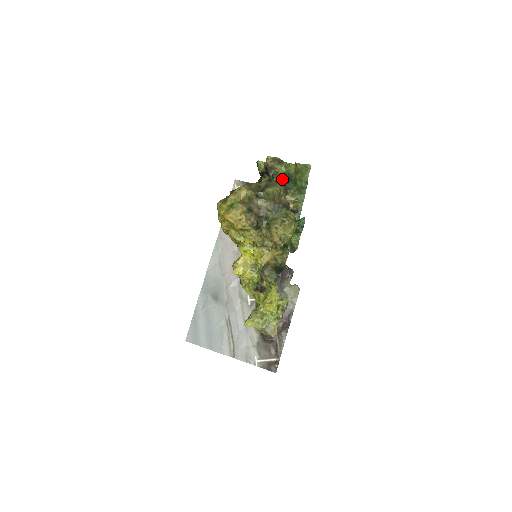
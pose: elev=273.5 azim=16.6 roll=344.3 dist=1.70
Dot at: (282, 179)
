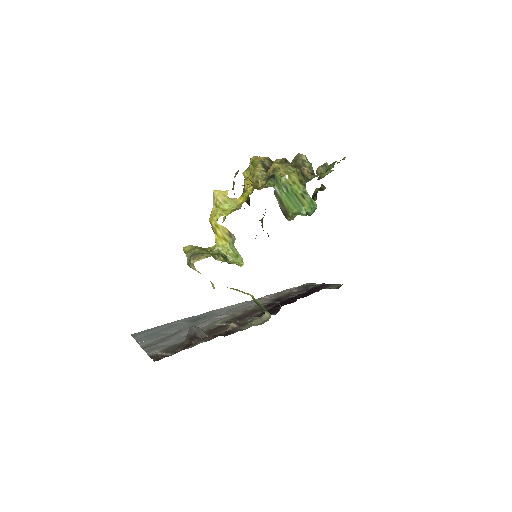
Dot at: occluded
